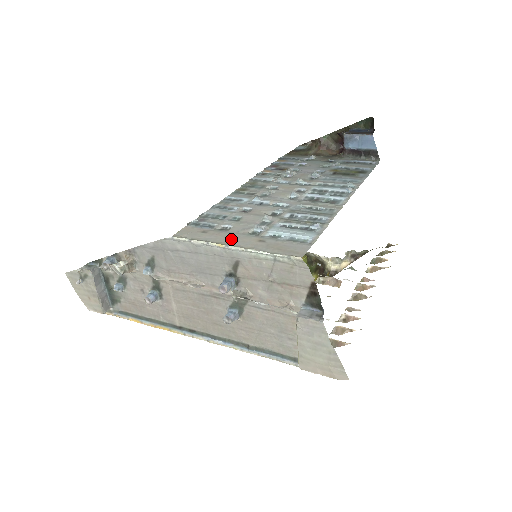
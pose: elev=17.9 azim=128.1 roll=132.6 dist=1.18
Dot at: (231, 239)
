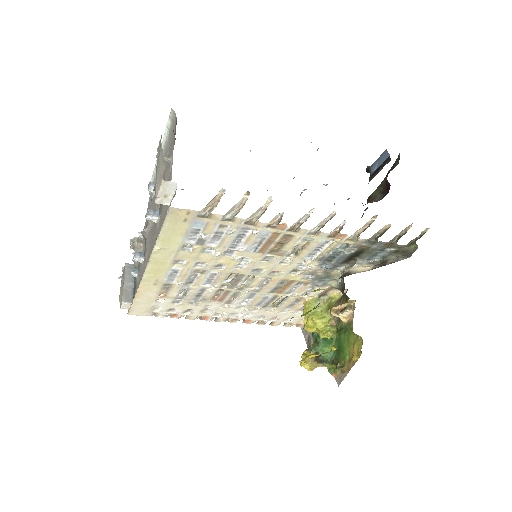
Dot at: occluded
